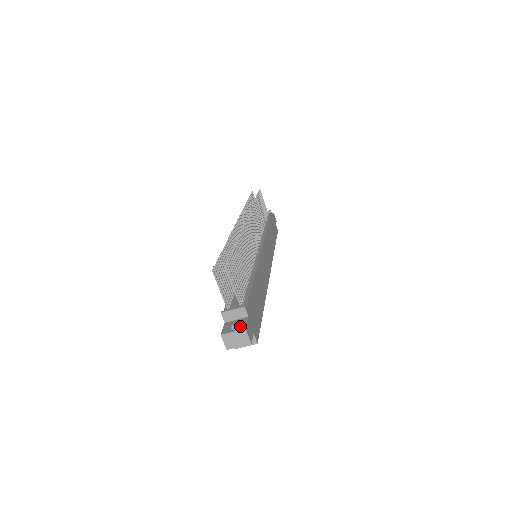
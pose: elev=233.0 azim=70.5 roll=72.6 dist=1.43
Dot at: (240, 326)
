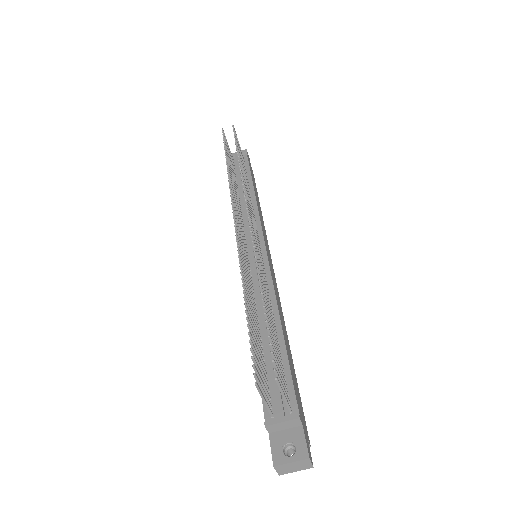
Dot at: (298, 450)
